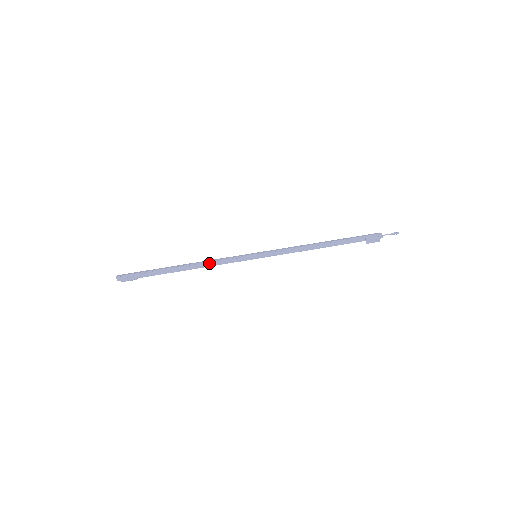
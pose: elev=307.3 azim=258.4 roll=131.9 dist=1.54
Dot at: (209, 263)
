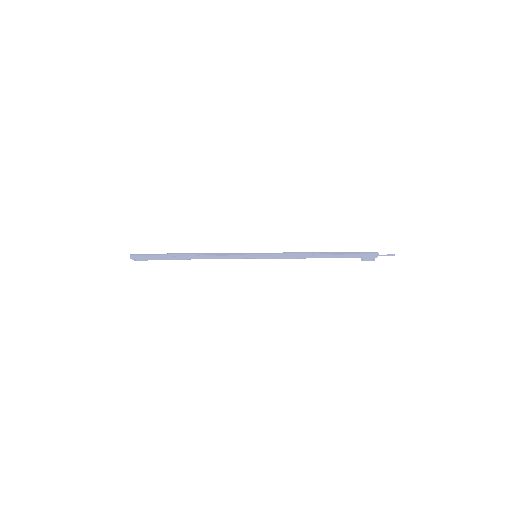
Dot at: (212, 256)
